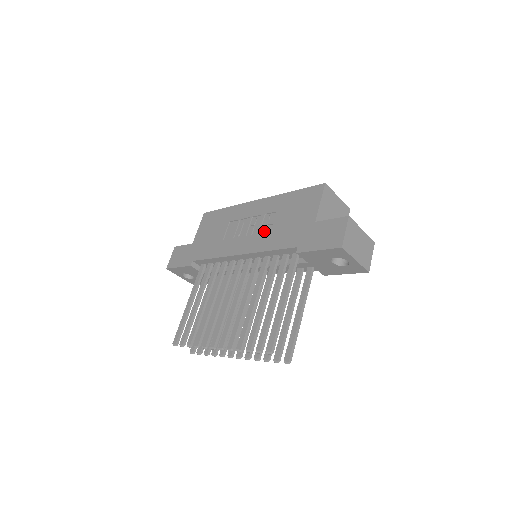
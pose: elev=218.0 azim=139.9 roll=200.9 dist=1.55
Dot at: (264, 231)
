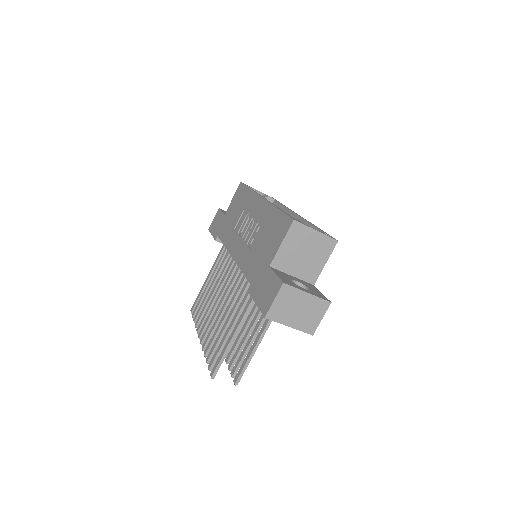
Dot at: (250, 244)
